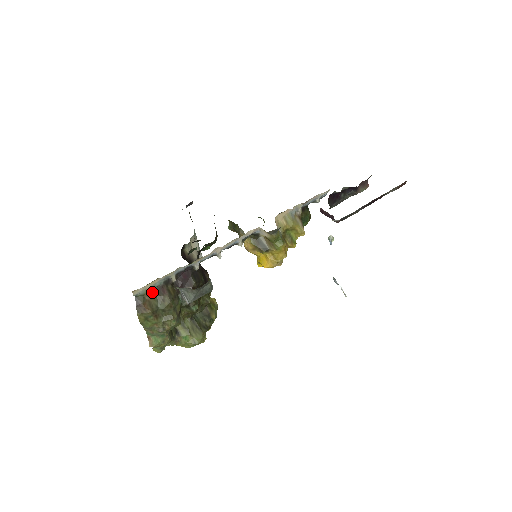
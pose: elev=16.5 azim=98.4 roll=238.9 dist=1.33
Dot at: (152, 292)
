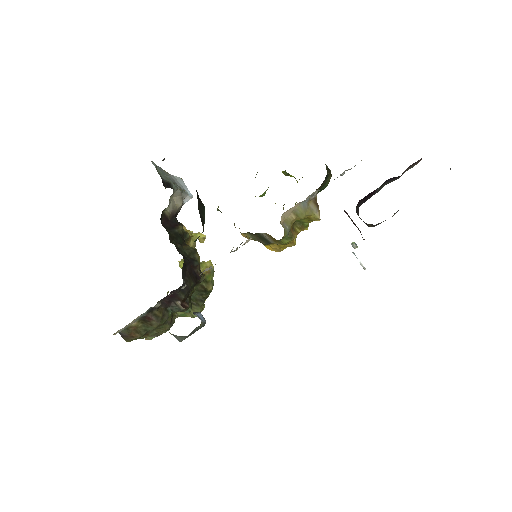
Dot at: (136, 323)
